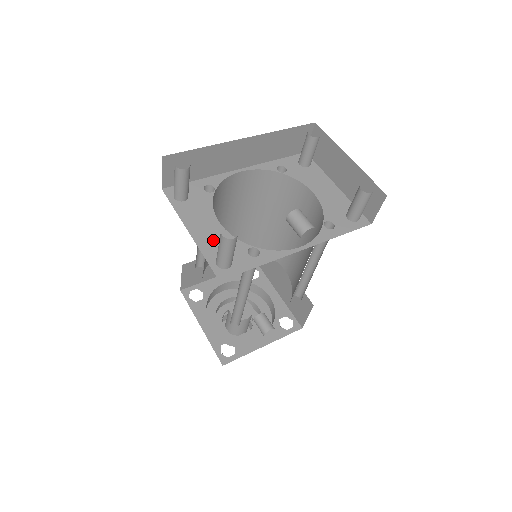
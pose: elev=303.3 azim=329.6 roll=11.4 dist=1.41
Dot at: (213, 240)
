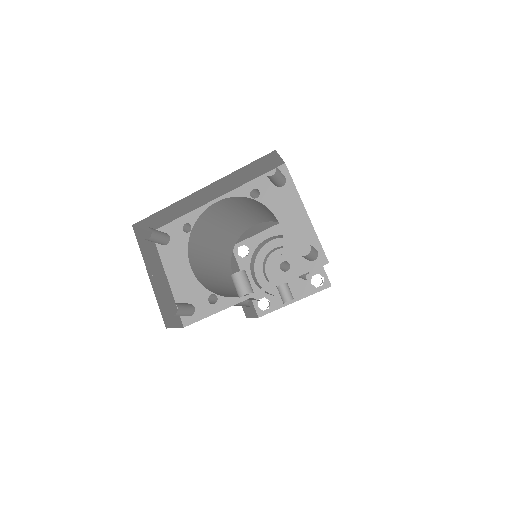
Dot at: (184, 287)
